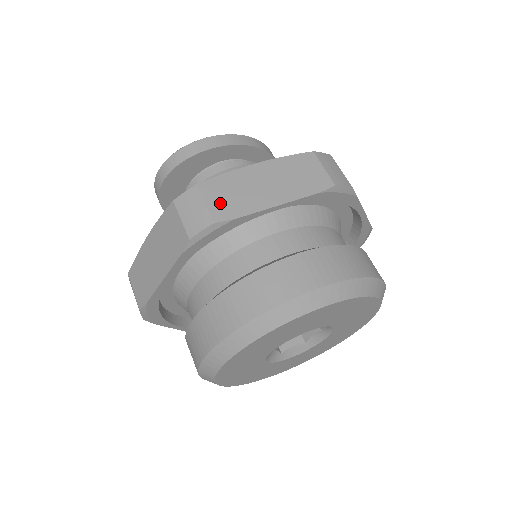
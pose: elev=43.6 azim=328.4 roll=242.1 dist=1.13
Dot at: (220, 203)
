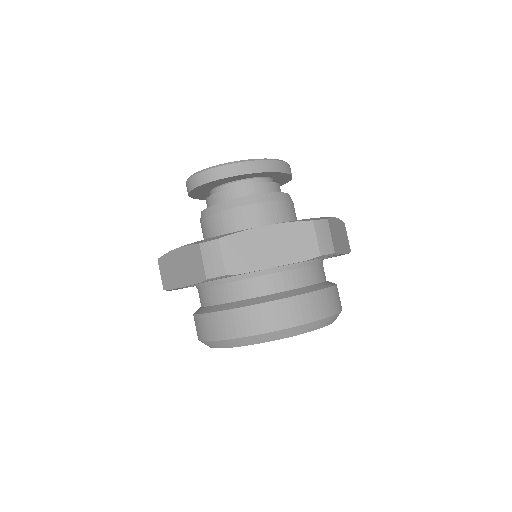
Dot at: (233, 258)
